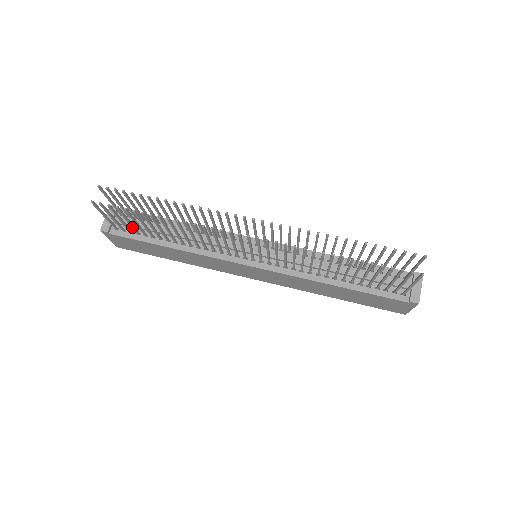
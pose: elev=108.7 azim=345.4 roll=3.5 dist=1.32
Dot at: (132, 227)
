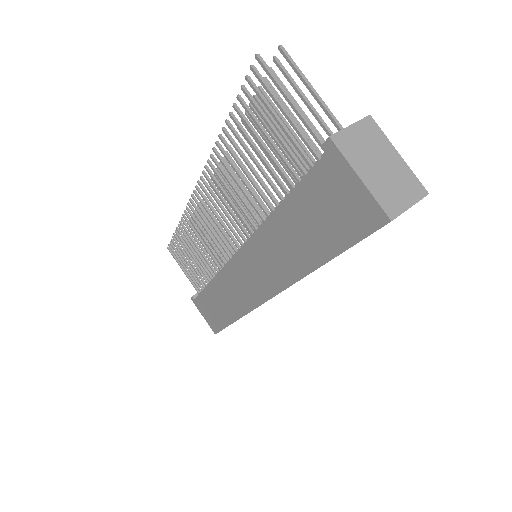
Dot at: (194, 274)
